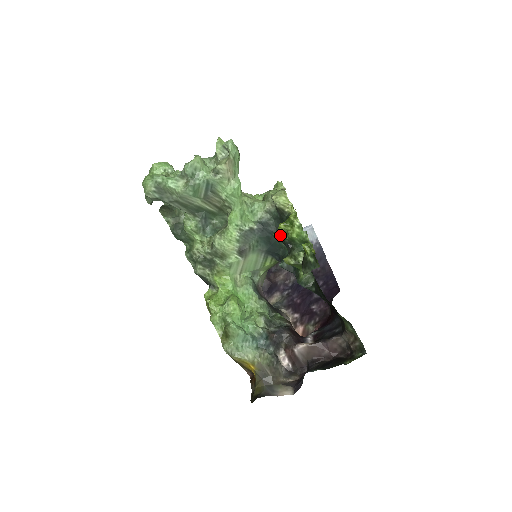
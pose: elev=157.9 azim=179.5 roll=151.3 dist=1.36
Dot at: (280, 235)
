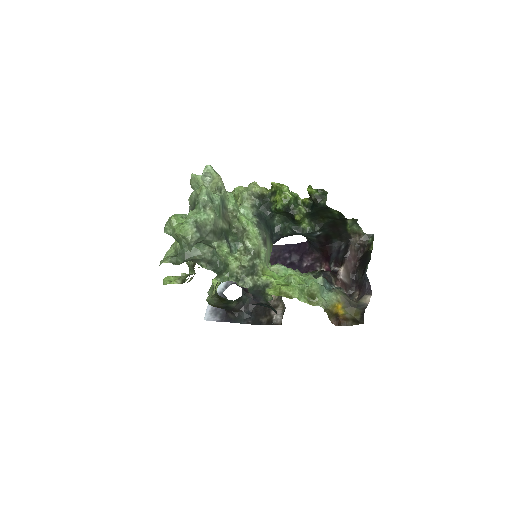
Dot at: (282, 205)
